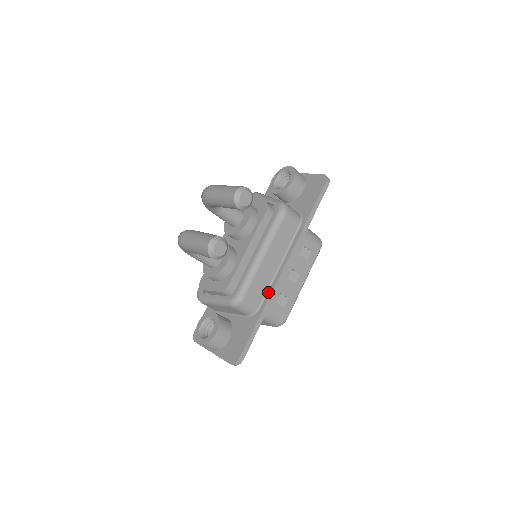
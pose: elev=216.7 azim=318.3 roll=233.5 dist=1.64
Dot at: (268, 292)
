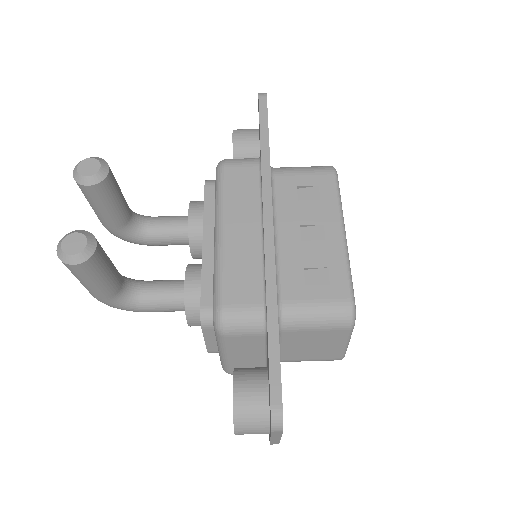
Dot at: (264, 275)
